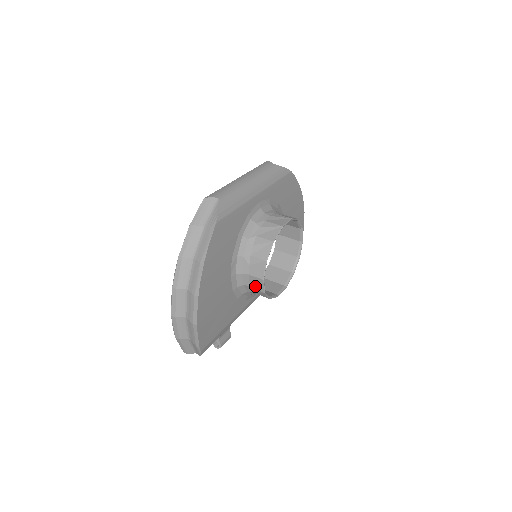
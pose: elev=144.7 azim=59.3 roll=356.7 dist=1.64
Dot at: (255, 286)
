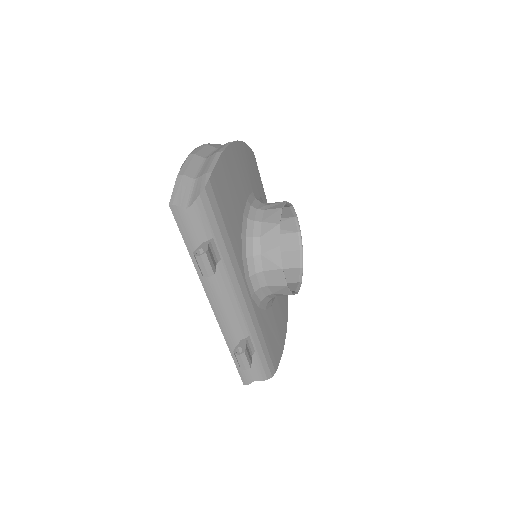
Dot at: (269, 219)
